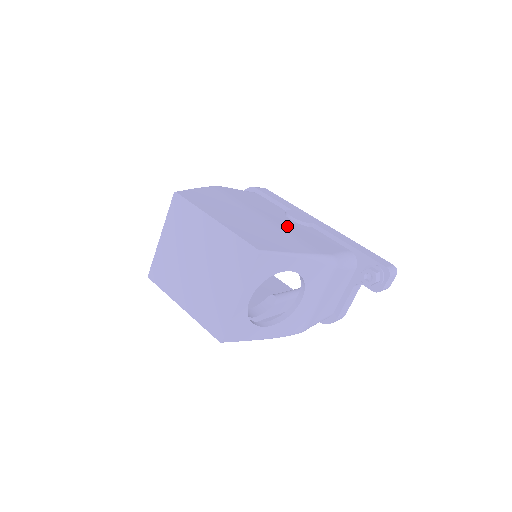
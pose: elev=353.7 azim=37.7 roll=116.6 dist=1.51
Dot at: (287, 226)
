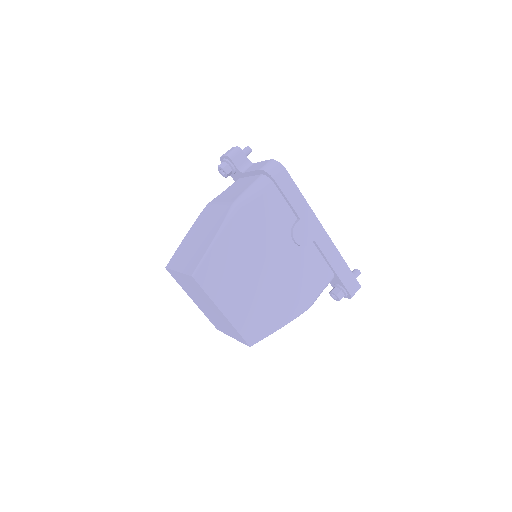
Dot at: (285, 270)
